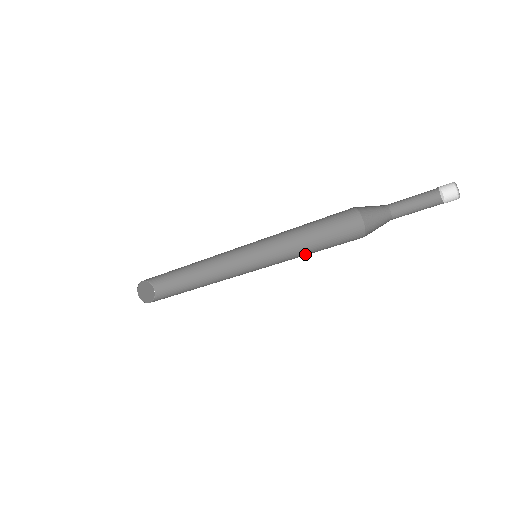
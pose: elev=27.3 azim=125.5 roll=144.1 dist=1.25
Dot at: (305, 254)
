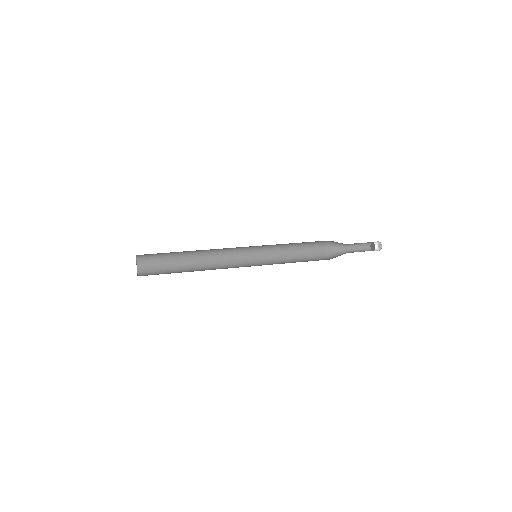
Dot at: (287, 255)
